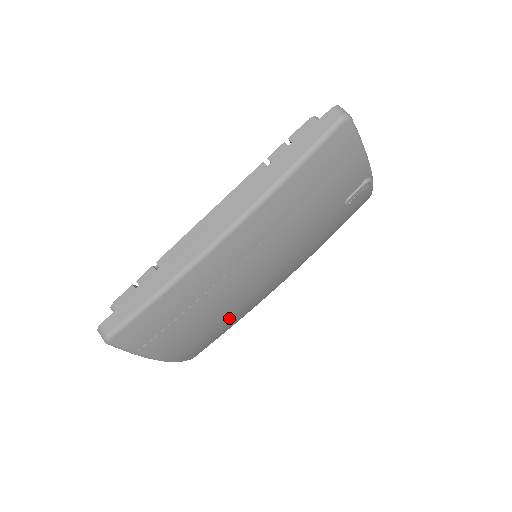
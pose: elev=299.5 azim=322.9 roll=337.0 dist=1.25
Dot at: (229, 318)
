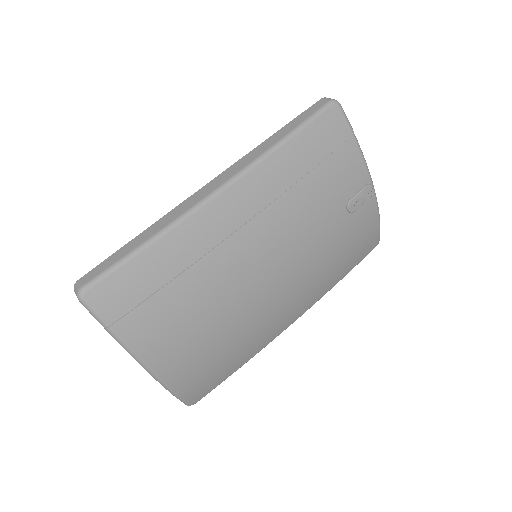
Dot at: (224, 327)
